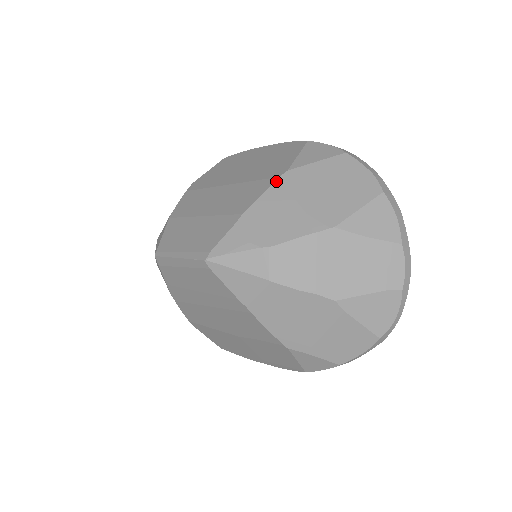
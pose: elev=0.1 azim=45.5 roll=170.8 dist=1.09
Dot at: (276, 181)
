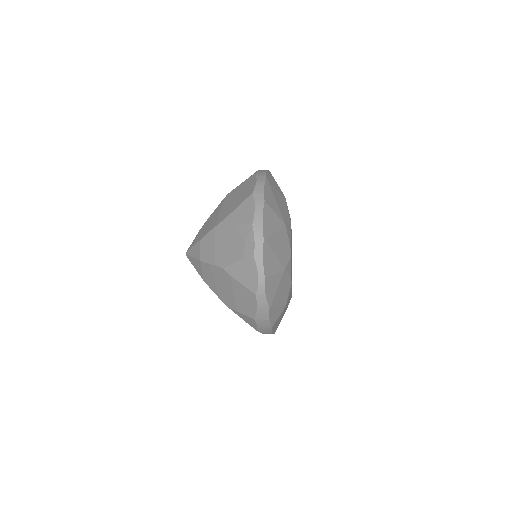
Dot at: (221, 202)
